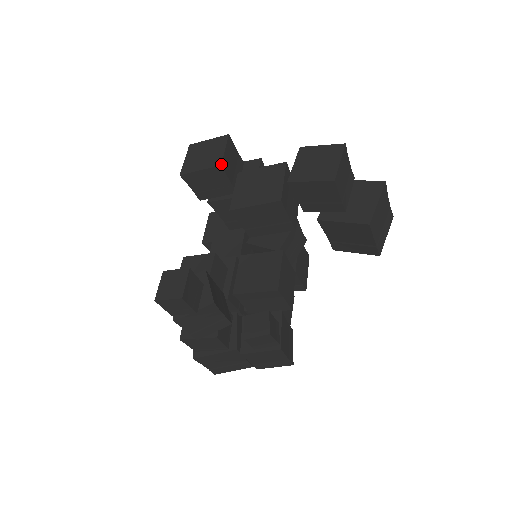
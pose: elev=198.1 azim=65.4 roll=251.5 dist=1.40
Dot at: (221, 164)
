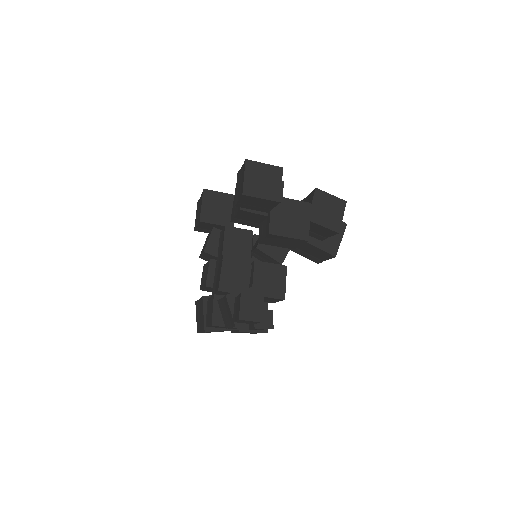
Dot at: occluded
